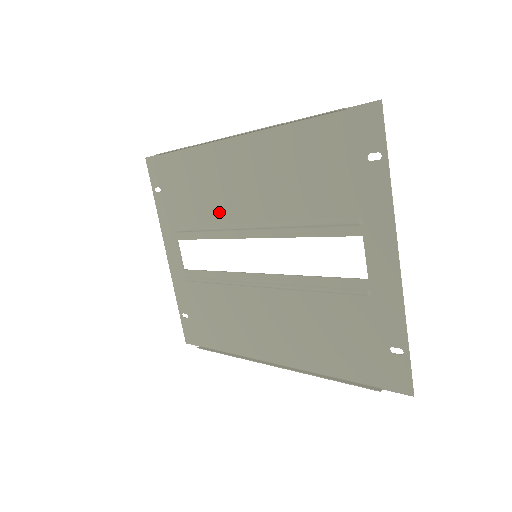
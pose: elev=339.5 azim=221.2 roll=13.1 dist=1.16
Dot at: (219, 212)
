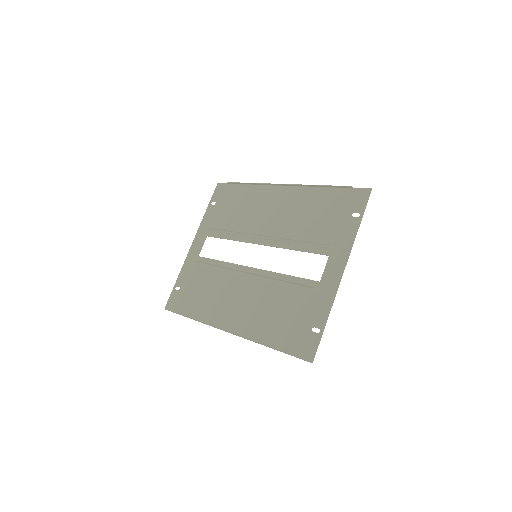
Dot at: (247, 225)
